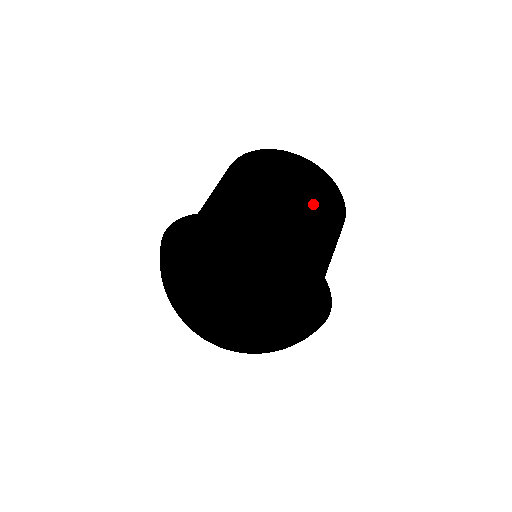
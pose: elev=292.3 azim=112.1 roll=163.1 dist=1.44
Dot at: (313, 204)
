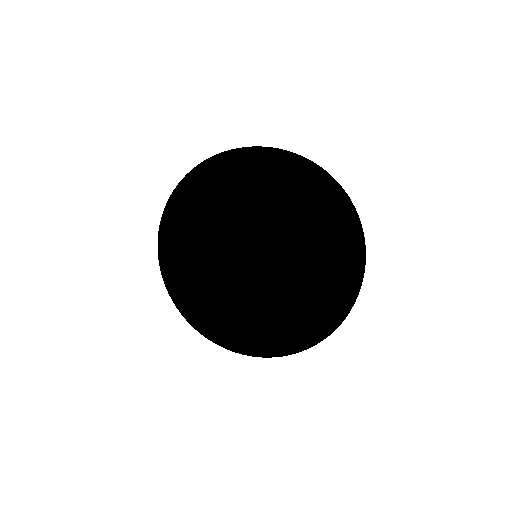
Dot at: occluded
